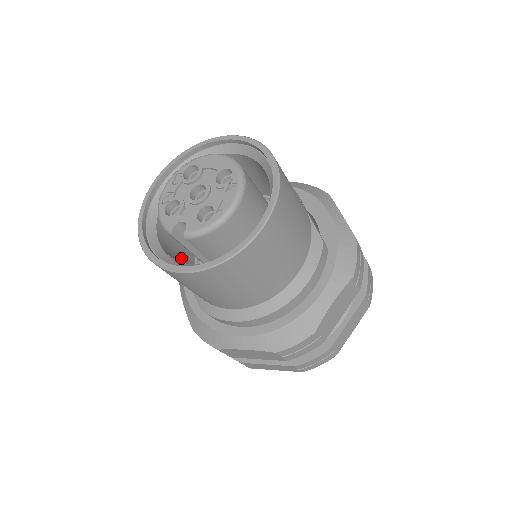
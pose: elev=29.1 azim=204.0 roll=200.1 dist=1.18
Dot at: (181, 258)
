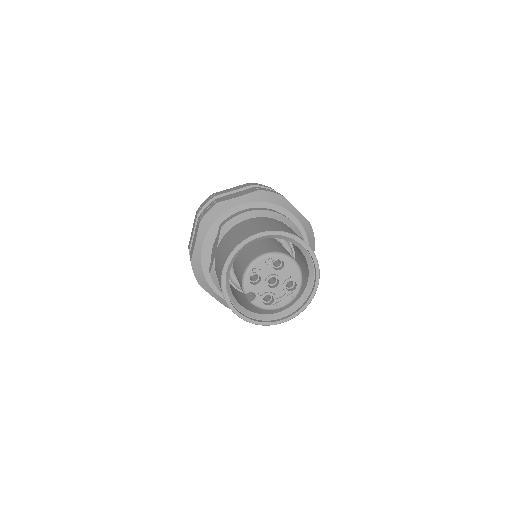
Dot at: occluded
